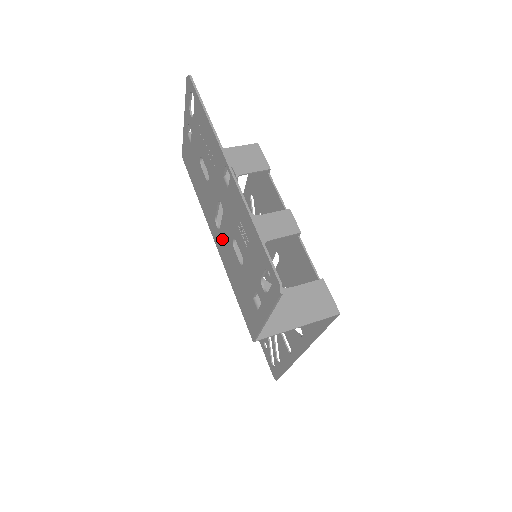
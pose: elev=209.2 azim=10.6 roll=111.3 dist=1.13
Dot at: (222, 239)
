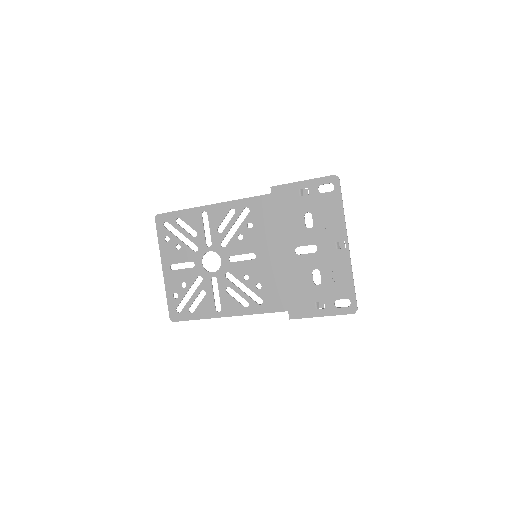
Dot at: (297, 261)
